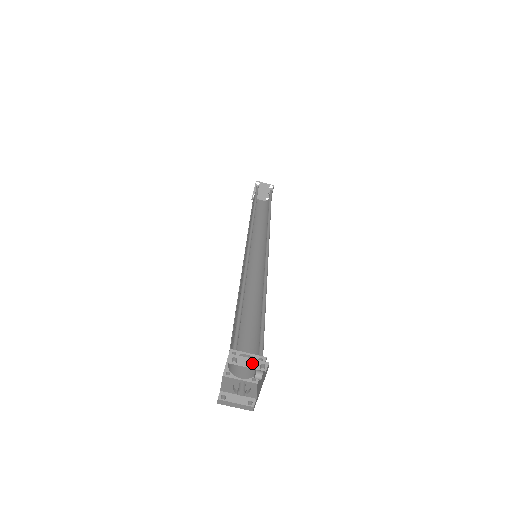
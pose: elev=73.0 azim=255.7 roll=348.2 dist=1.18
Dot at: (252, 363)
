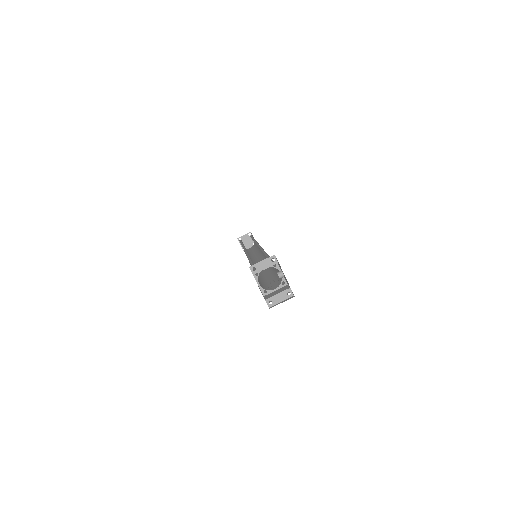
Dot at: (266, 263)
